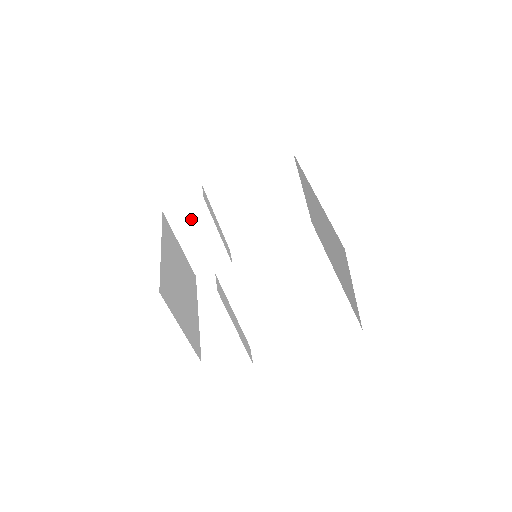
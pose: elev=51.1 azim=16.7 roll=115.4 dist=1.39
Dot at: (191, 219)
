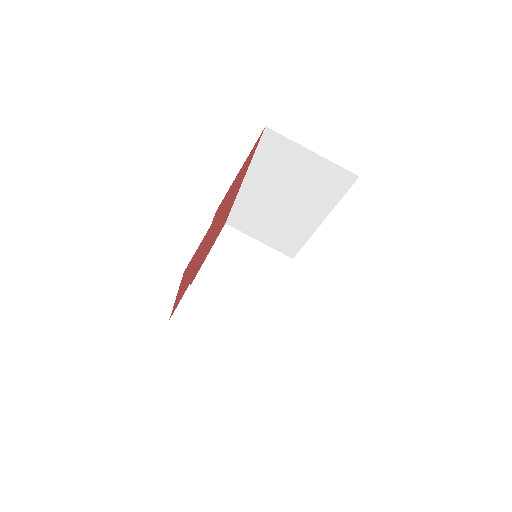
Dot at: (197, 310)
